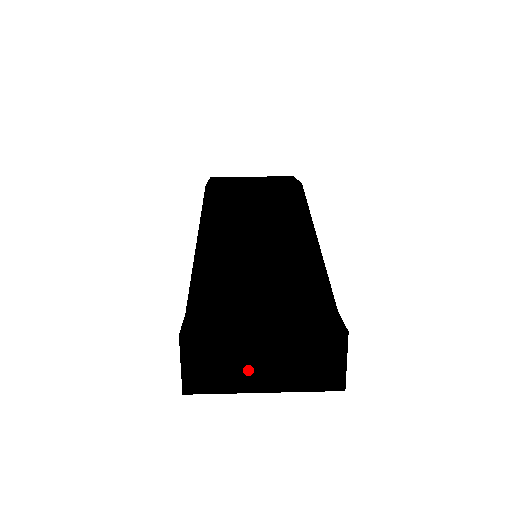
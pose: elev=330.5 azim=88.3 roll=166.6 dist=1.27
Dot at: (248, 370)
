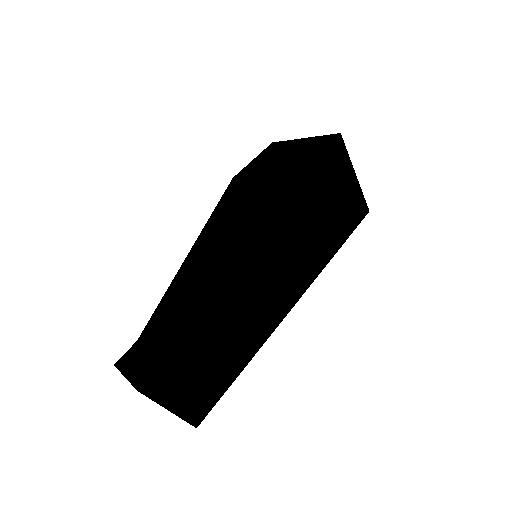
Dot at: (149, 394)
